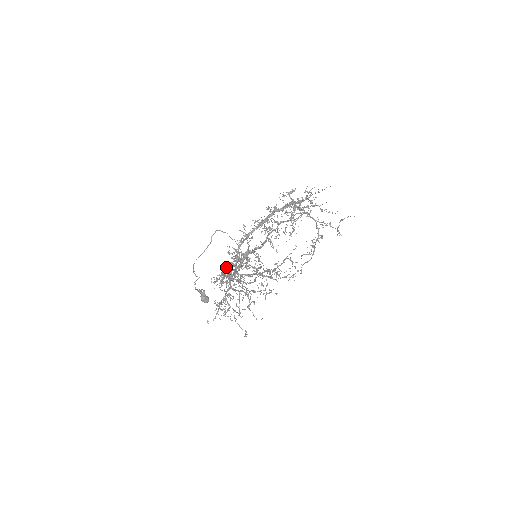
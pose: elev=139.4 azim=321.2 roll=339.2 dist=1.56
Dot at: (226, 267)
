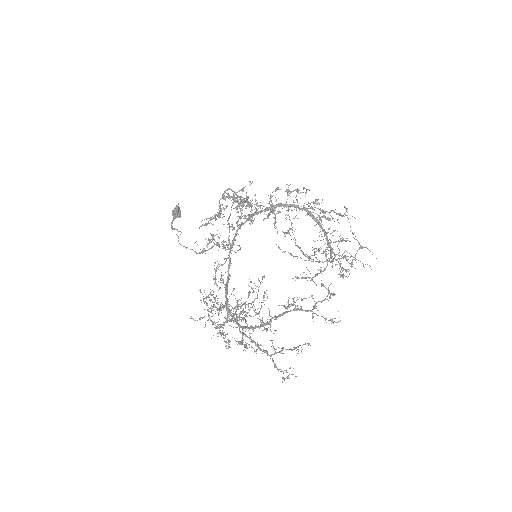
Dot at: (217, 242)
